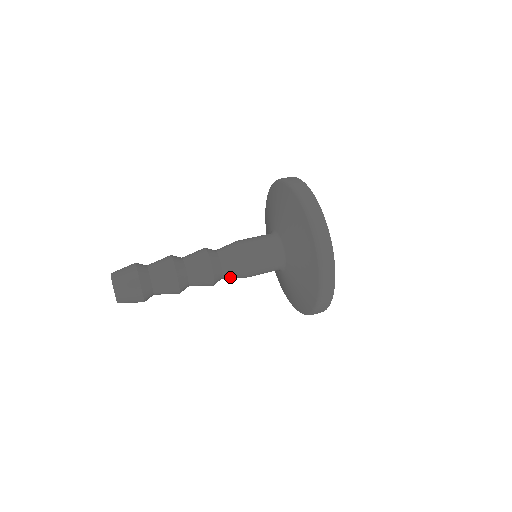
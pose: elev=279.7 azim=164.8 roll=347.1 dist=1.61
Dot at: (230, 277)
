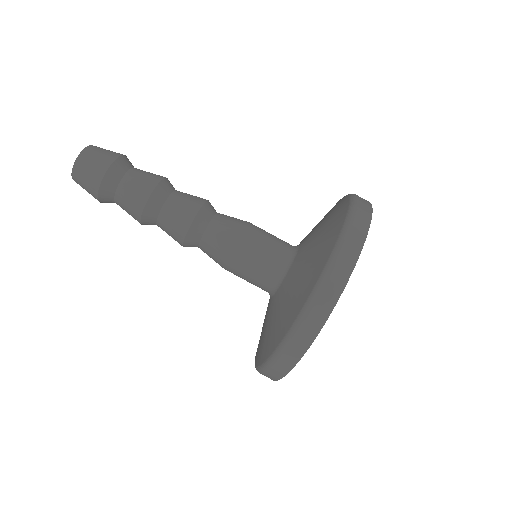
Dot at: (210, 245)
